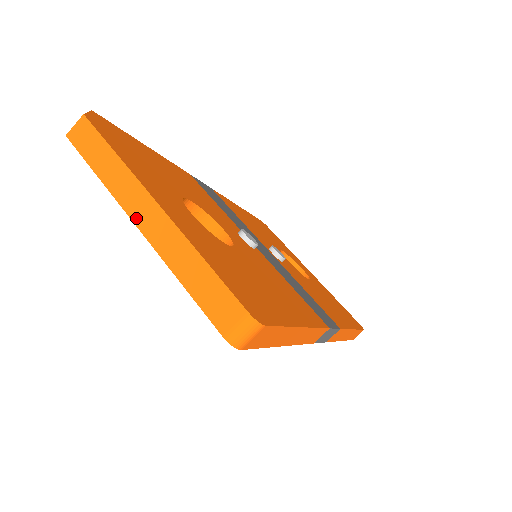
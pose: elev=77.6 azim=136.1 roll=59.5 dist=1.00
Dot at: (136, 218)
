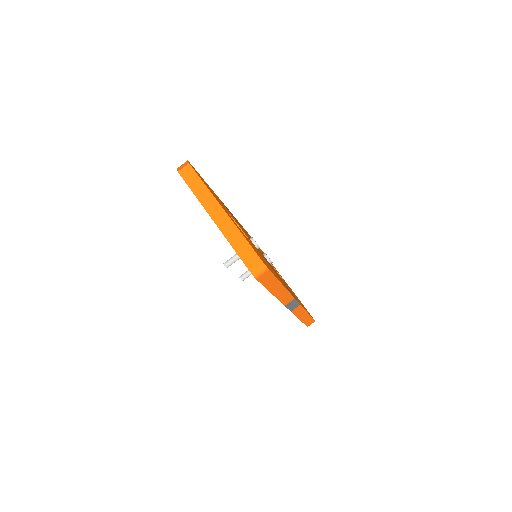
Dot at: (212, 216)
